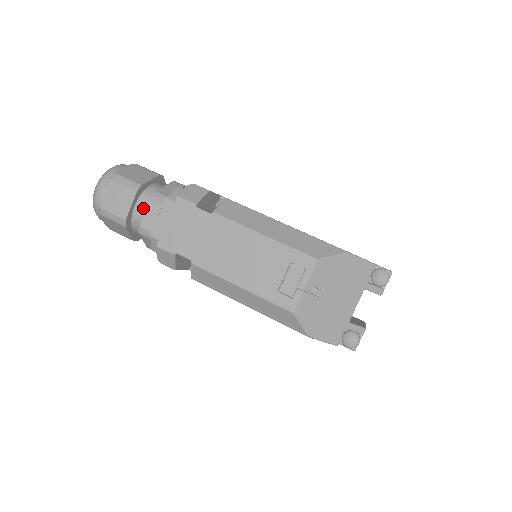
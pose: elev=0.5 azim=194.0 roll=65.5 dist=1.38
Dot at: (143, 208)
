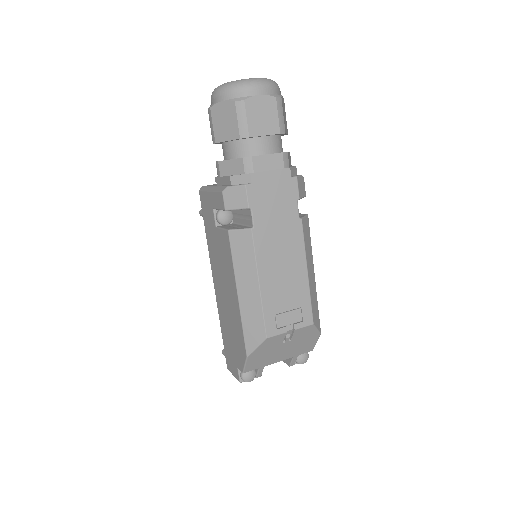
Dot at: (266, 147)
